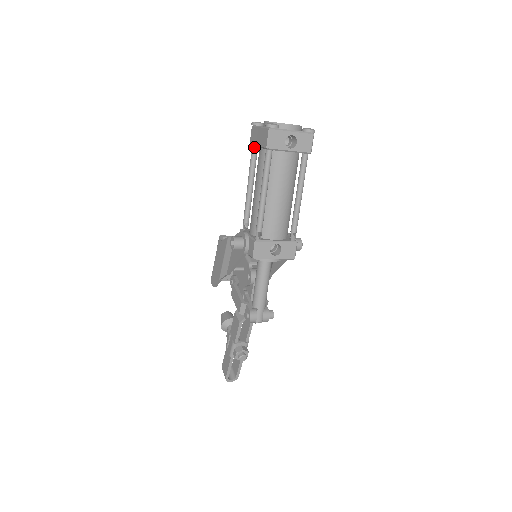
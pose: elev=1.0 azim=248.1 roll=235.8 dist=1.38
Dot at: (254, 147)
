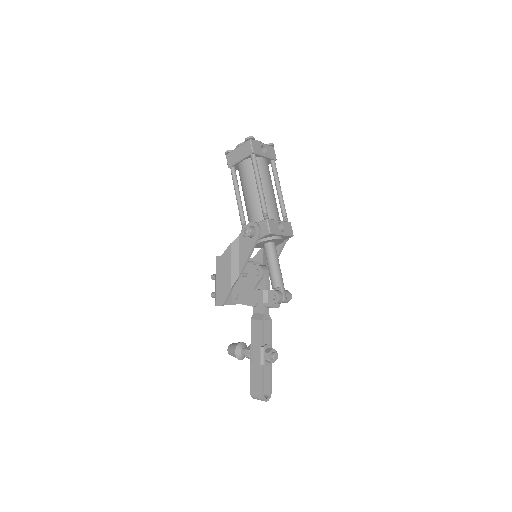
Dot at: (233, 167)
